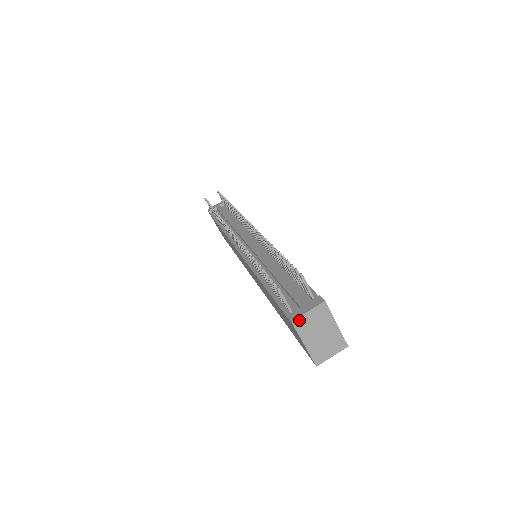
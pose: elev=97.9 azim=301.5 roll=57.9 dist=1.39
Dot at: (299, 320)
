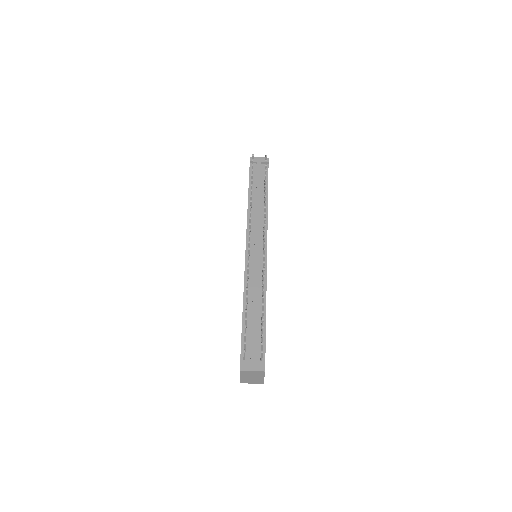
Dot at: (245, 371)
